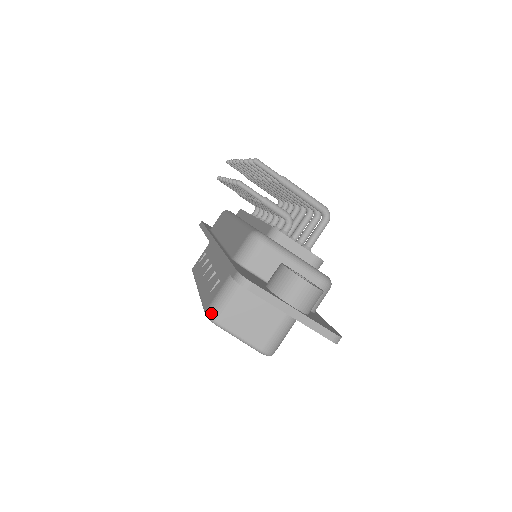
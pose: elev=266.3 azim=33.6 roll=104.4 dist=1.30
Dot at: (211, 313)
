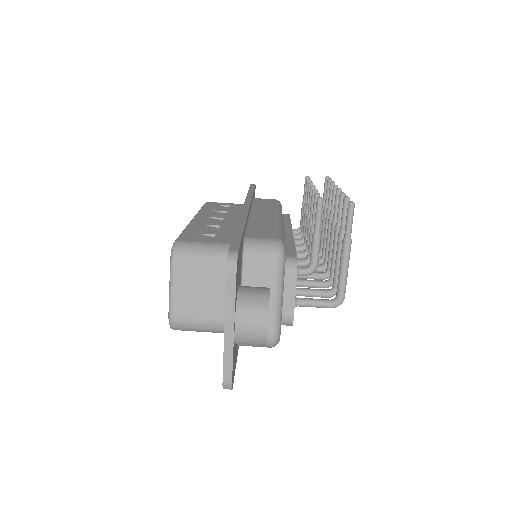
Dot at: (179, 247)
